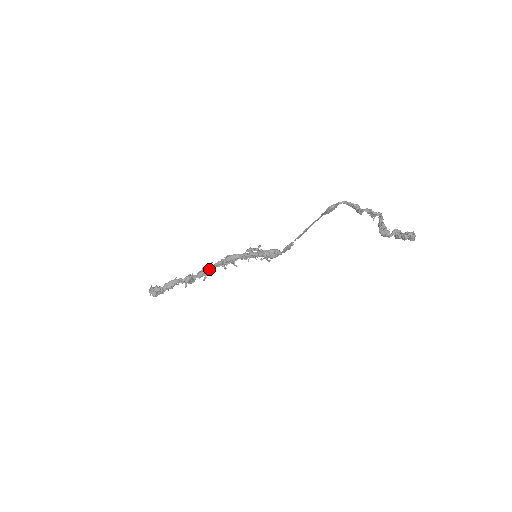
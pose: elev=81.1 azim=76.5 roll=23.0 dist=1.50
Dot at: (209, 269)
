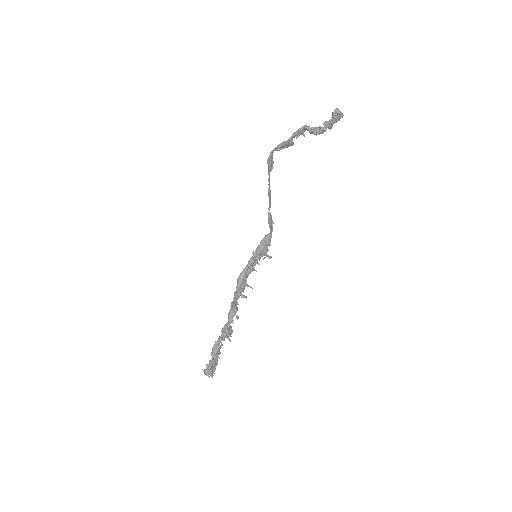
Dot at: (233, 306)
